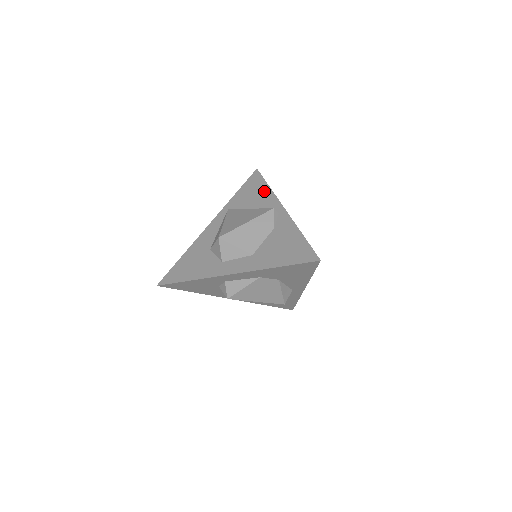
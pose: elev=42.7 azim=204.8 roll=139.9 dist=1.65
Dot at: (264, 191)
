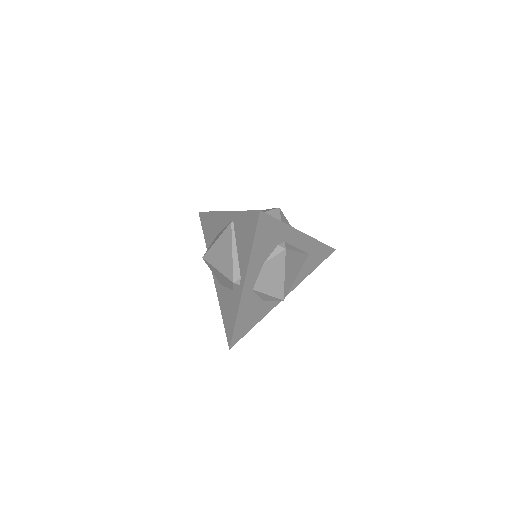
Dot at: (247, 248)
